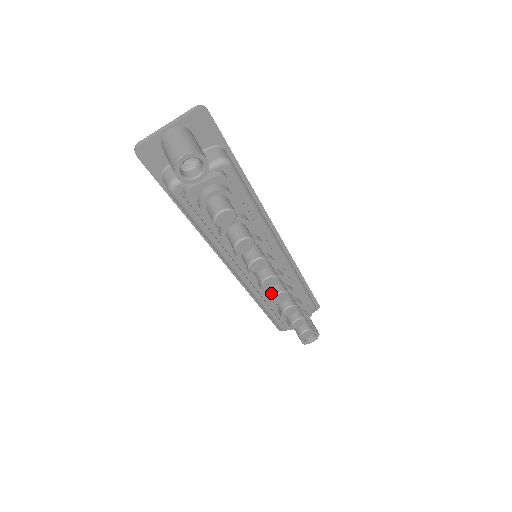
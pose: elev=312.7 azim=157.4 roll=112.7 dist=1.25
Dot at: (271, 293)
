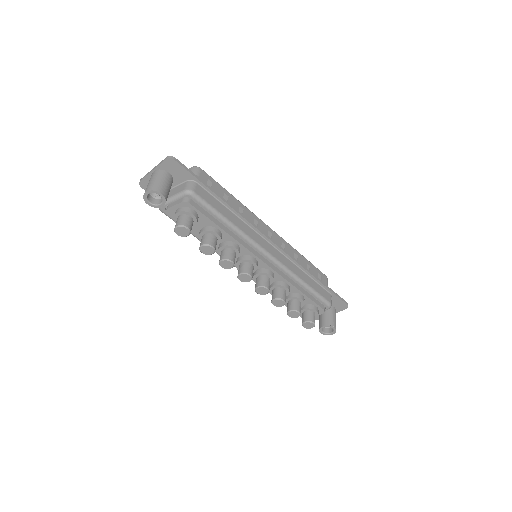
Dot at: (255, 286)
